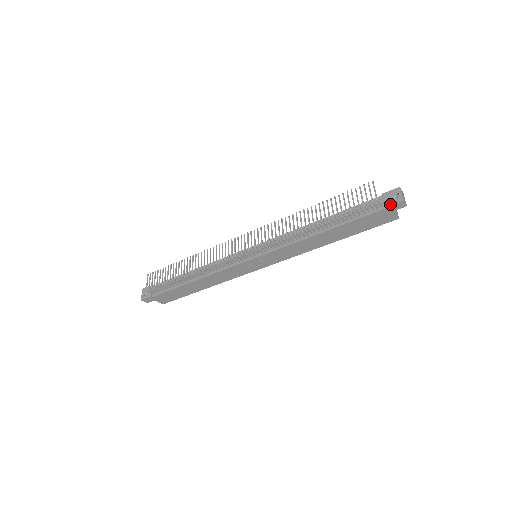
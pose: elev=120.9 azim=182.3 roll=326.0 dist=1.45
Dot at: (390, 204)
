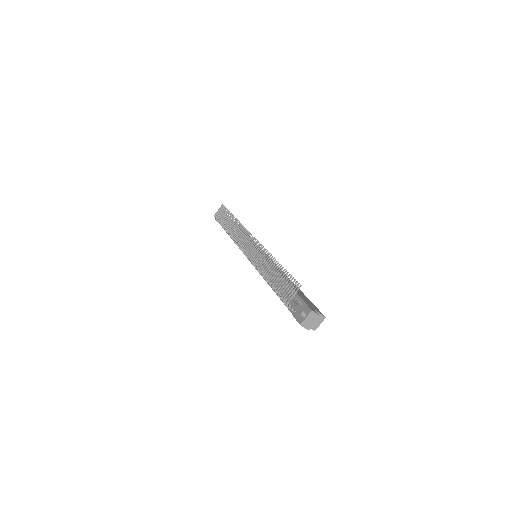
Dot at: (295, 317)
